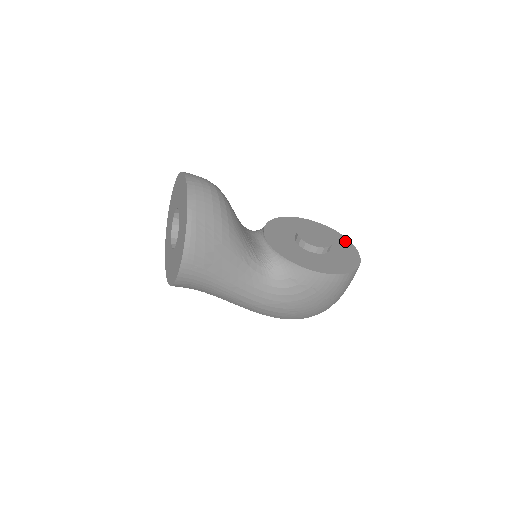
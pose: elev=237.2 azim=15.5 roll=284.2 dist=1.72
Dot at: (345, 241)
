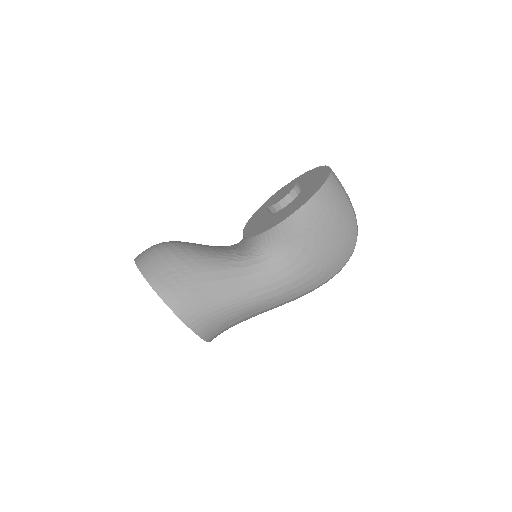
Dot at: (314, 171)
